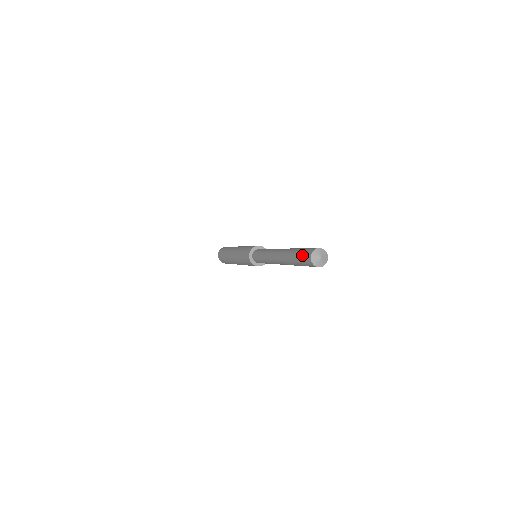
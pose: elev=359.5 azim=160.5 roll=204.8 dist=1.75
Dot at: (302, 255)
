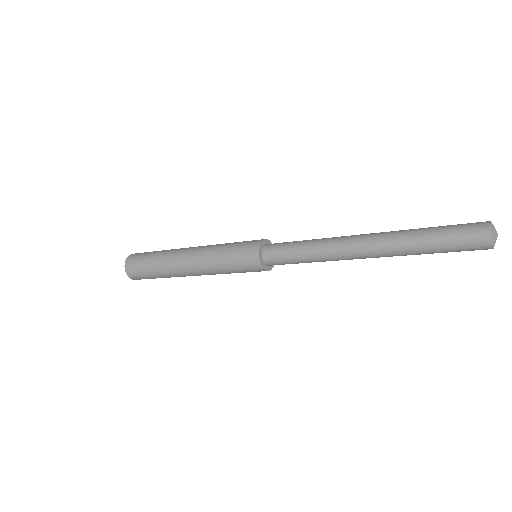
Dot at: (460, 243)
